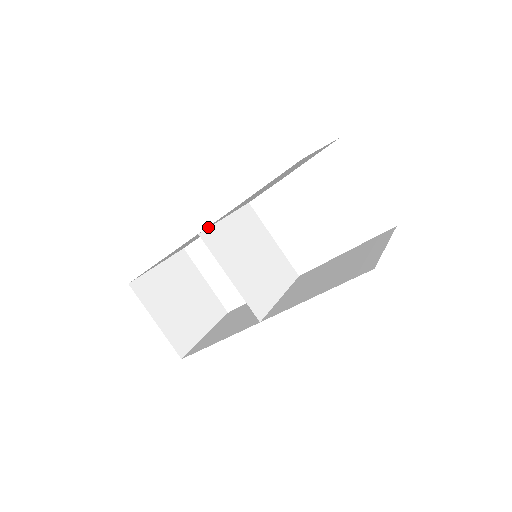
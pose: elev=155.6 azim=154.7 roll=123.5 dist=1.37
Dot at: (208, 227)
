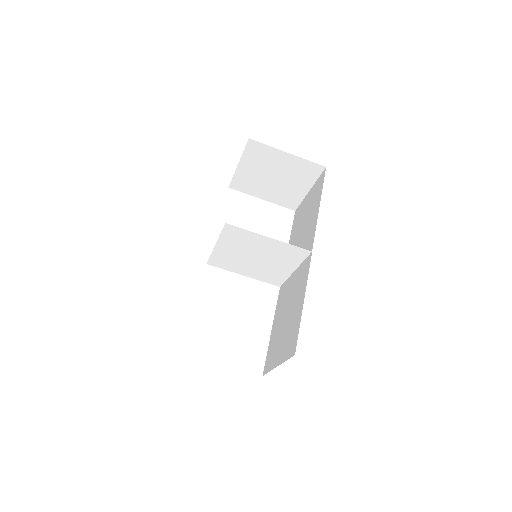
Dot at: (222, 229)
